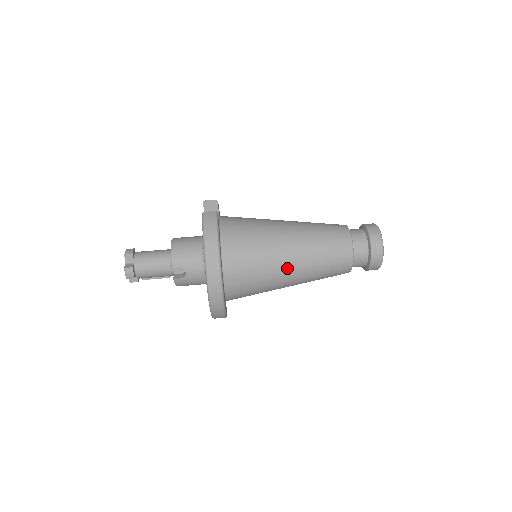
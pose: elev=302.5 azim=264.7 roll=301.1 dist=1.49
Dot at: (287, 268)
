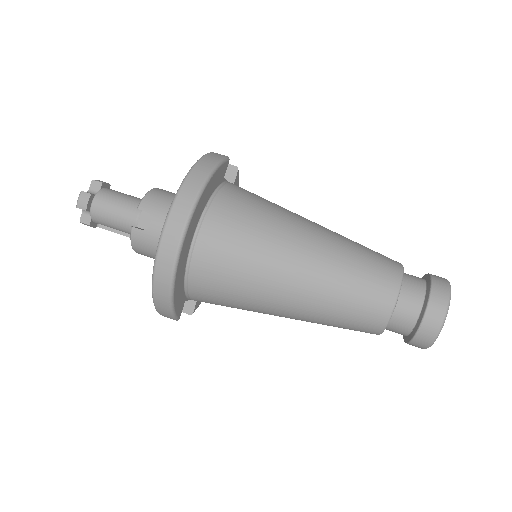
Dot at: (291, 267)
